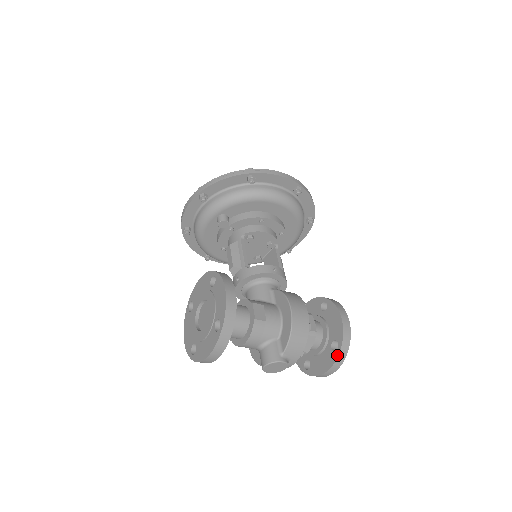
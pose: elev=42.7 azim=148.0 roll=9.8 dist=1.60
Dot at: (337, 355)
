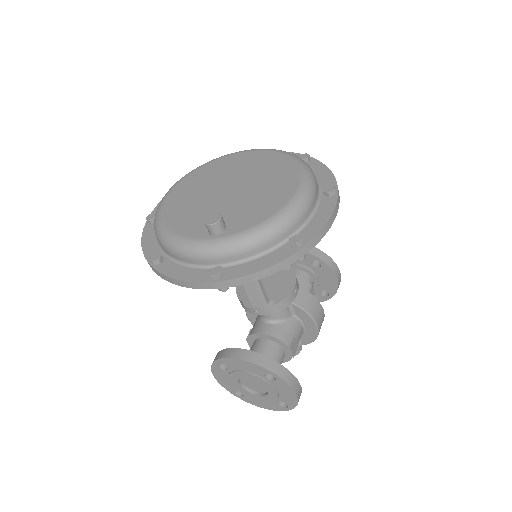
Dot at: (326, 300)
